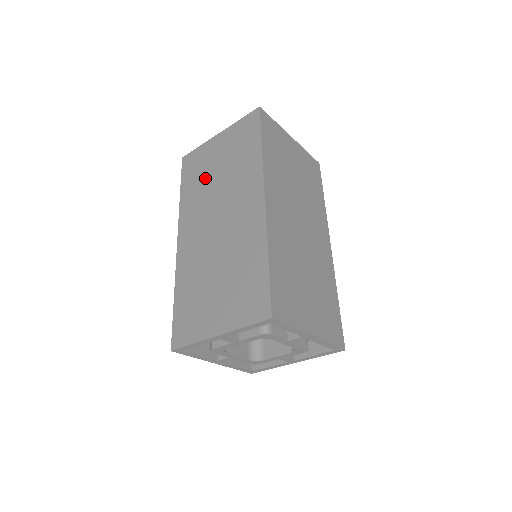
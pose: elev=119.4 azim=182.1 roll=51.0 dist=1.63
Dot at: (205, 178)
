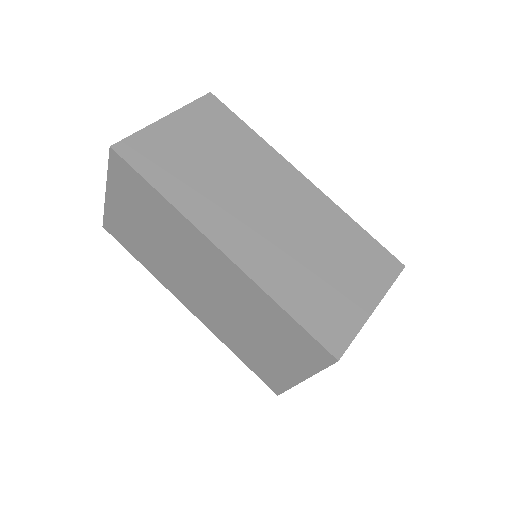
Dot at: (145, 244)
